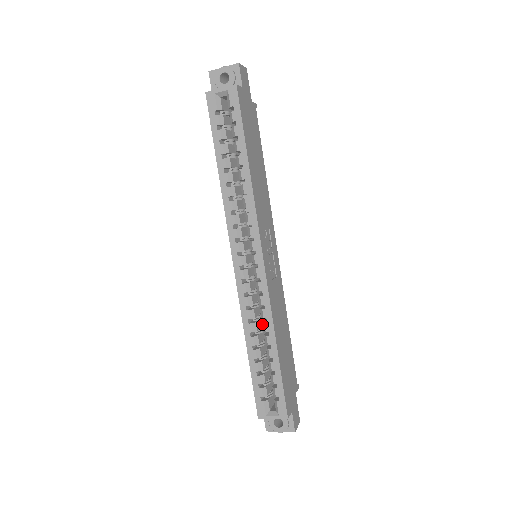
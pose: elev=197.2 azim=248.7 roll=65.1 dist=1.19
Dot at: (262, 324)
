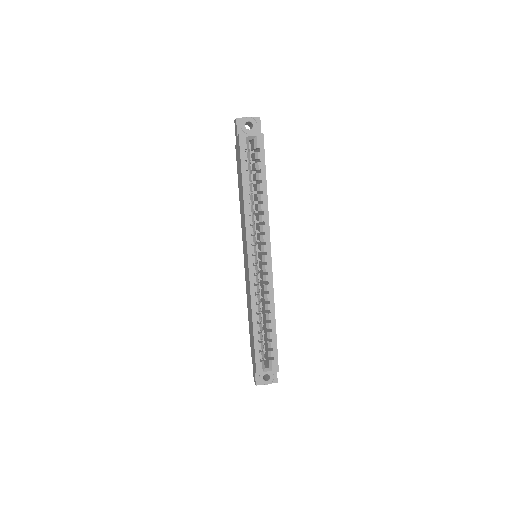
Dot at: (265, 305)
